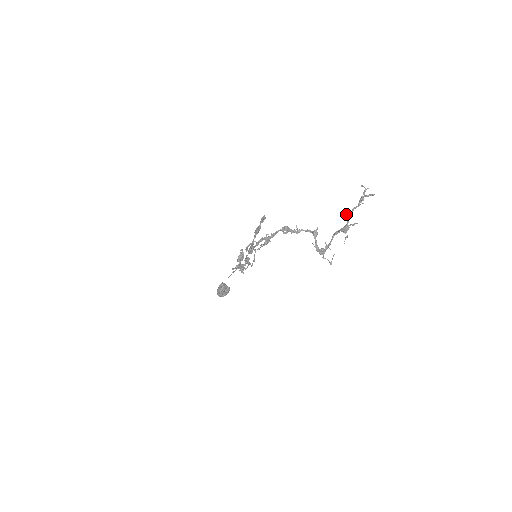
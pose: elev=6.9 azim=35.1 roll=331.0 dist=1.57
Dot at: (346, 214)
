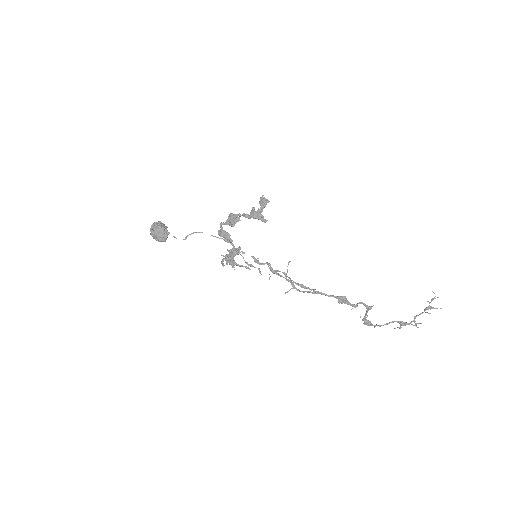
Dot at: occluded
